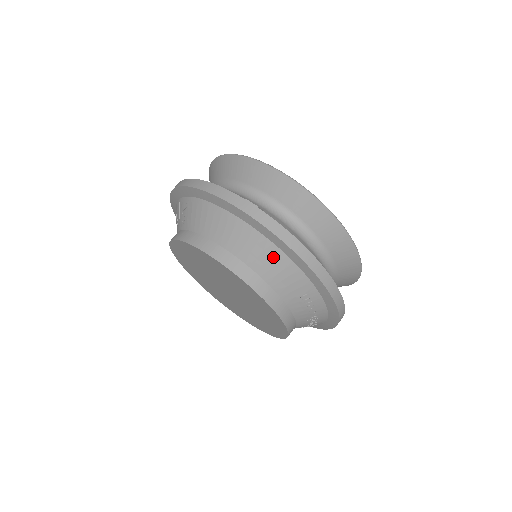
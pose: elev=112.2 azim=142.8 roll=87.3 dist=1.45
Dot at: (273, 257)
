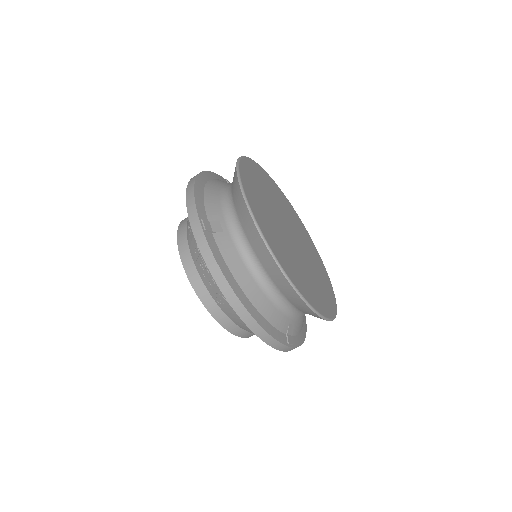
Dot at: occluded
